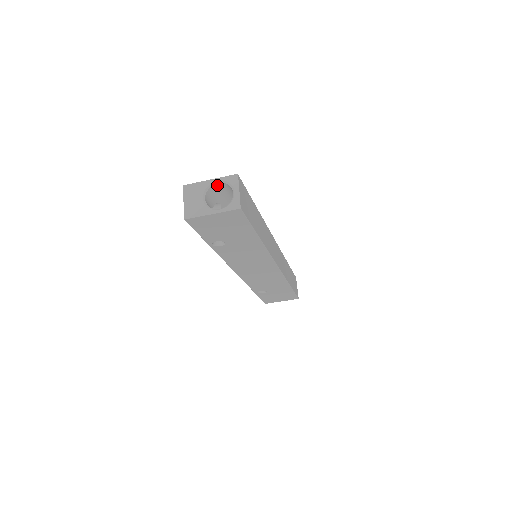
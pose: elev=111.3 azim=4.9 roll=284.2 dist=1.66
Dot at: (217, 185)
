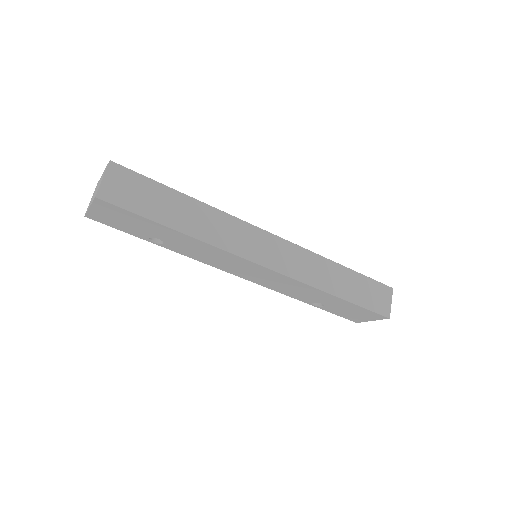
Dot at: occluded
